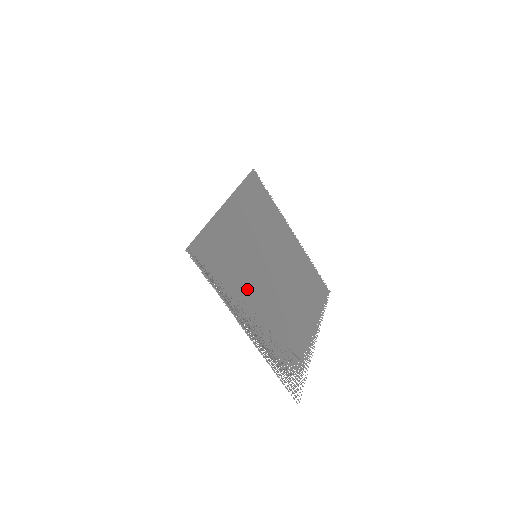
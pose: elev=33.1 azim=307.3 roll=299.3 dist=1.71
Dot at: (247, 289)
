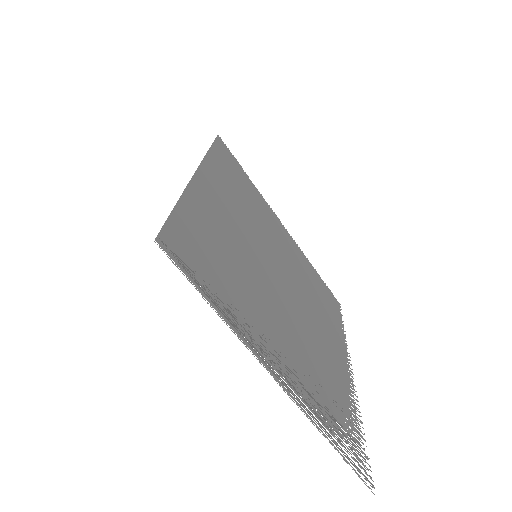
Dot at: (261, 309)
